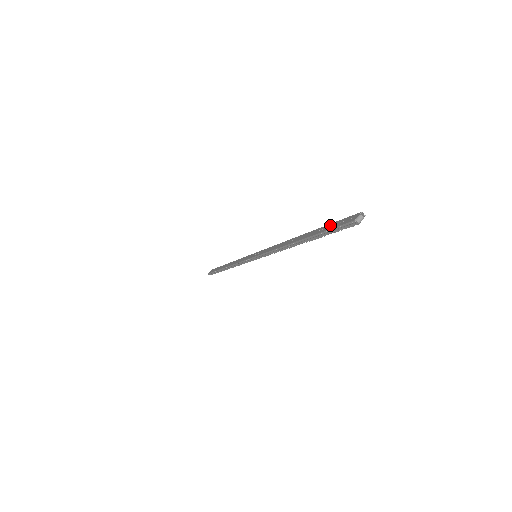
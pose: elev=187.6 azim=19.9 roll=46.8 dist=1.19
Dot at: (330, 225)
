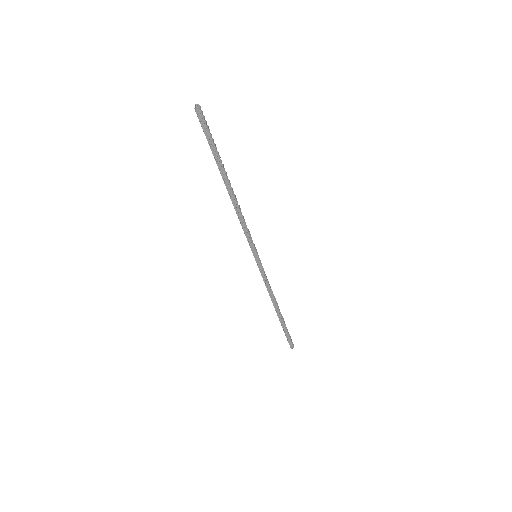
Dot at: (209, 142)
